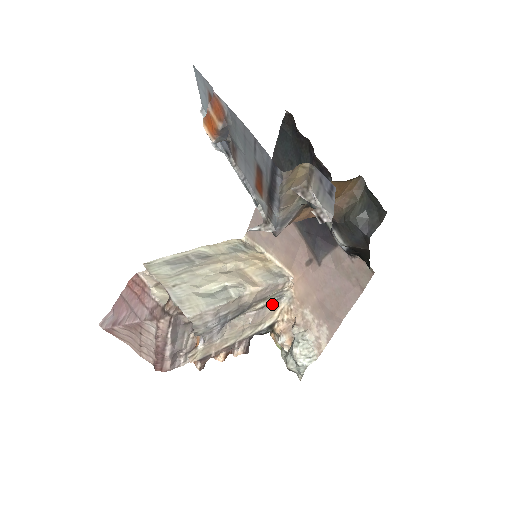
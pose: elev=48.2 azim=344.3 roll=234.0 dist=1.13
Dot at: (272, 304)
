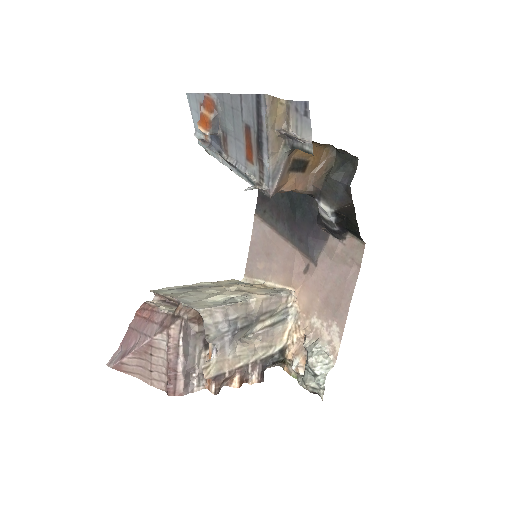
Dot at: (279, 324)
